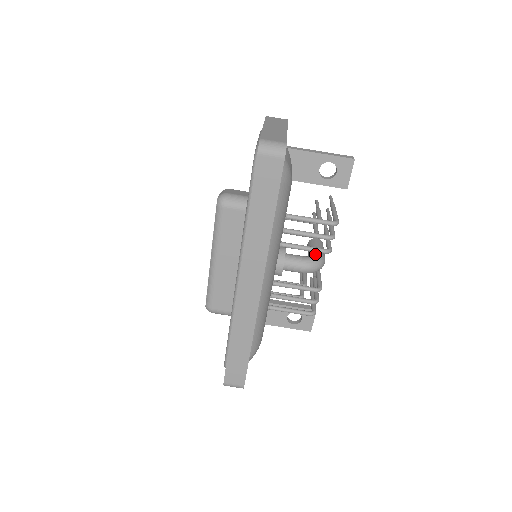
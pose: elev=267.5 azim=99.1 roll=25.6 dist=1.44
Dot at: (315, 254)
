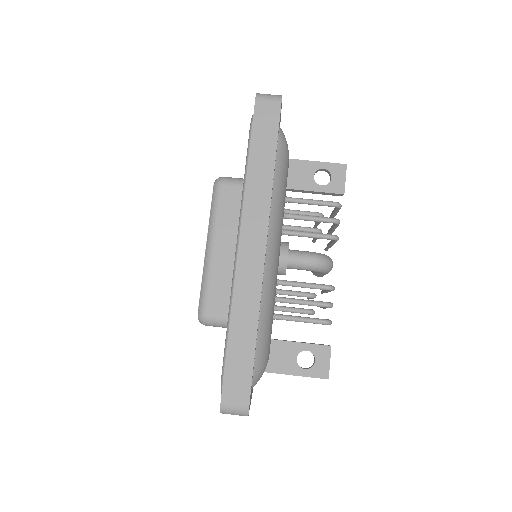
Dot at: occluded
